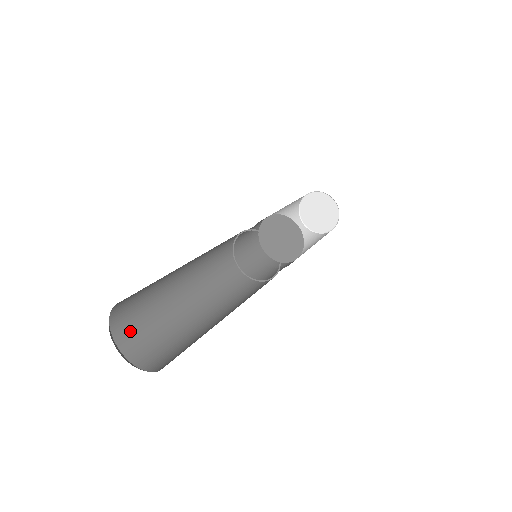
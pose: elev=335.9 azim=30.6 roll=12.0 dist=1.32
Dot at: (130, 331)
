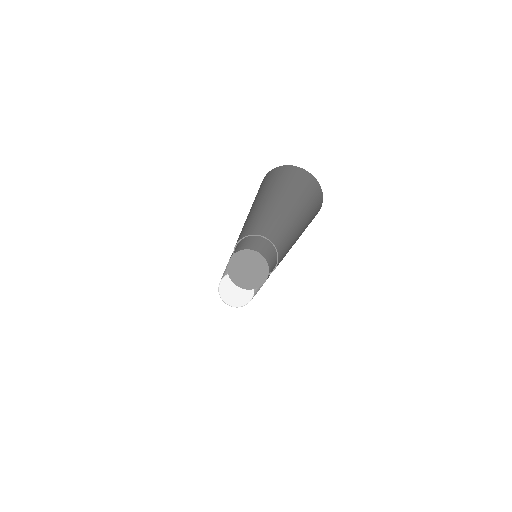
Dot at: occluded
